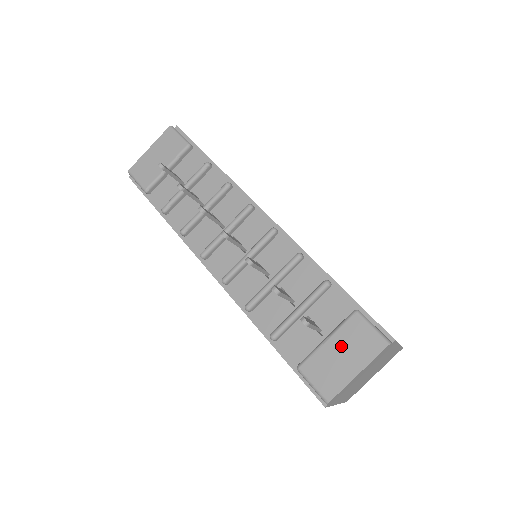
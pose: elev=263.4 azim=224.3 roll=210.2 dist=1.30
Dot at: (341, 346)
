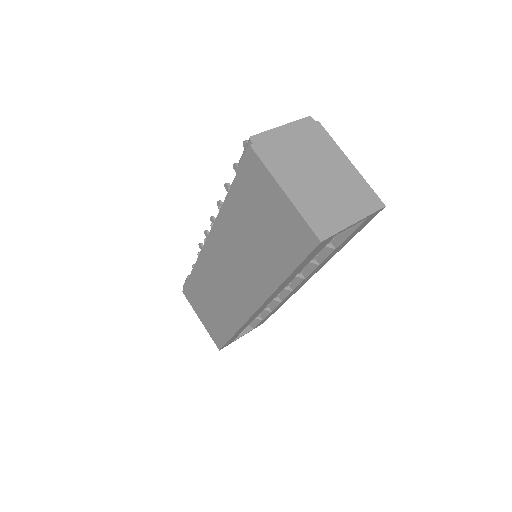
Dot at: occluded
